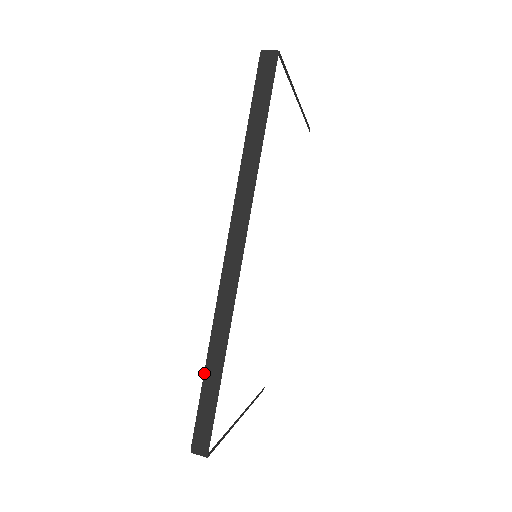
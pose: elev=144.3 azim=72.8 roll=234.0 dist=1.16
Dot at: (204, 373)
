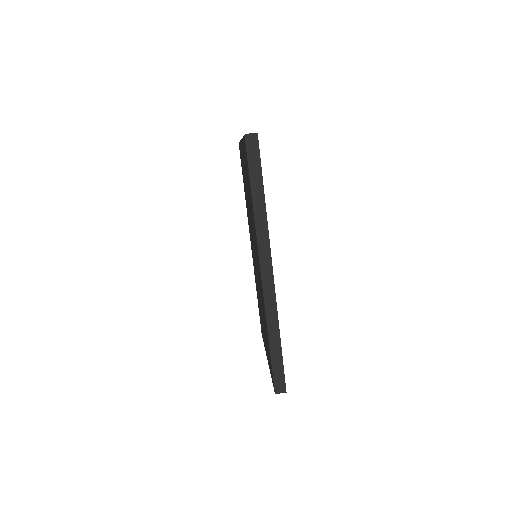
Dot at: (270, 347)
